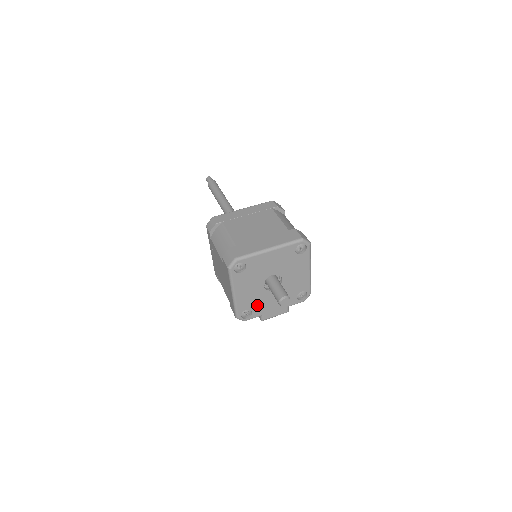
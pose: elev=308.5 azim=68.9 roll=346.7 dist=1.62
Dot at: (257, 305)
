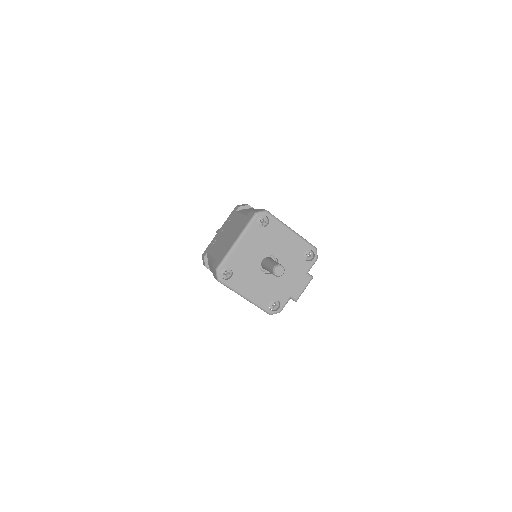
Dot at: (276, 292)
